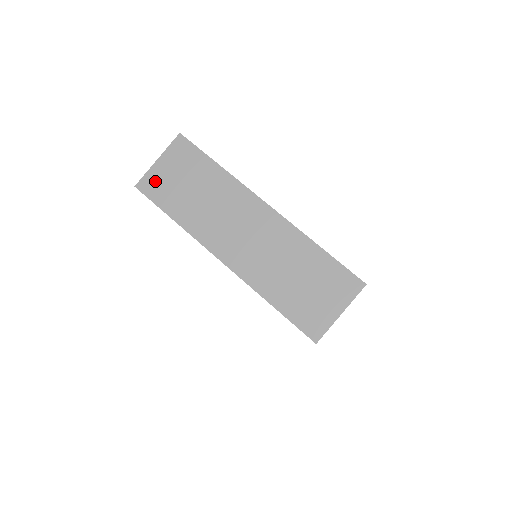
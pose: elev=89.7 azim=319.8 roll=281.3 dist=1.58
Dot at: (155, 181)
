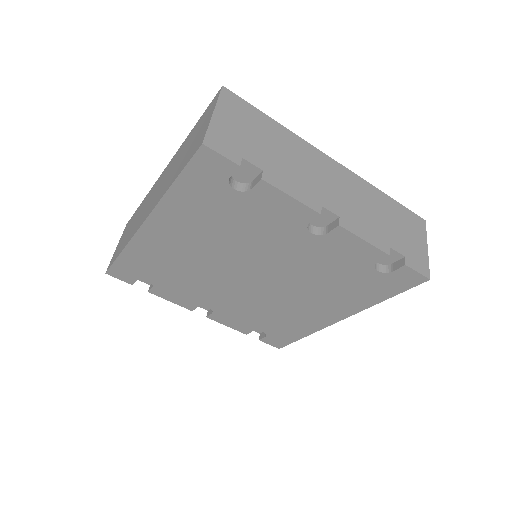
Dot at: (114, 255)
